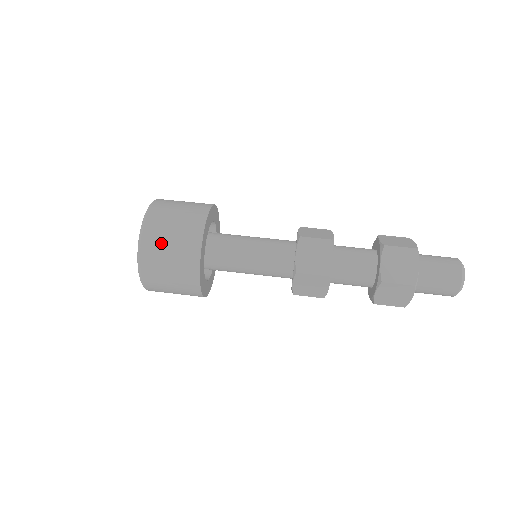
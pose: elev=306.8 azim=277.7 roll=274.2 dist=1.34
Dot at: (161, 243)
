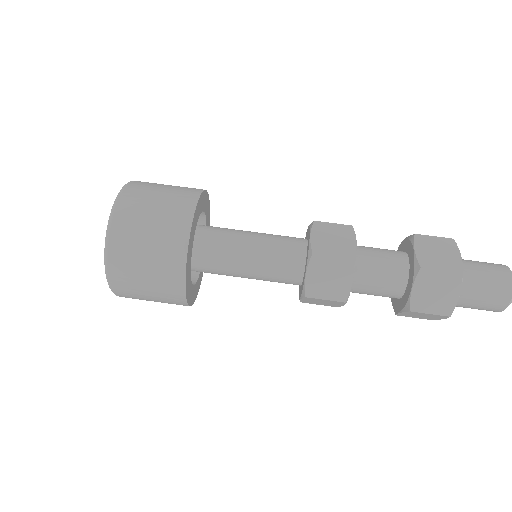
Dot at: (144, 204)
